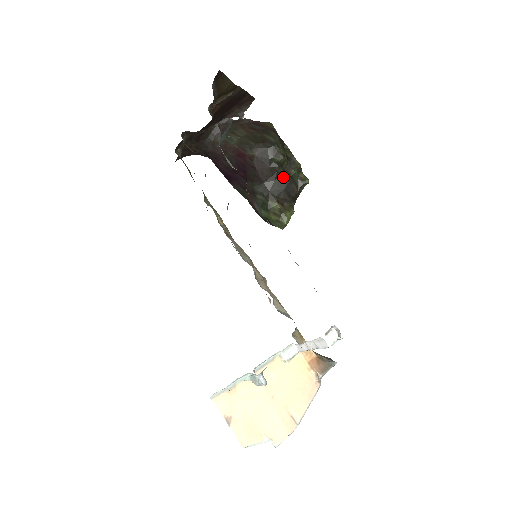
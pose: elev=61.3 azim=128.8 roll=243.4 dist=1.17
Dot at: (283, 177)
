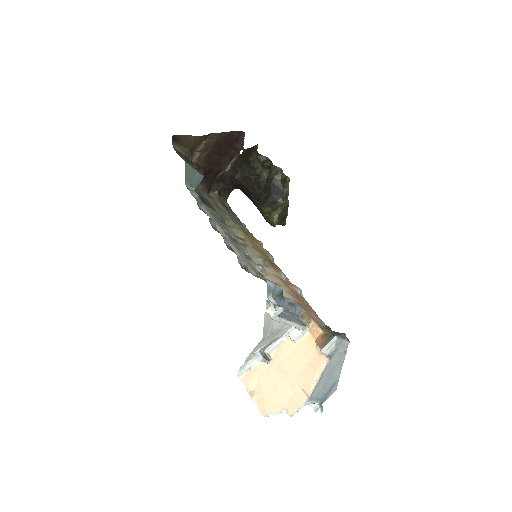
Dot at: (267, 185)
